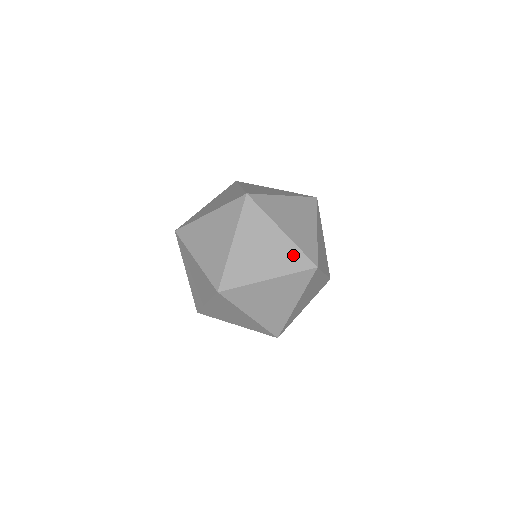
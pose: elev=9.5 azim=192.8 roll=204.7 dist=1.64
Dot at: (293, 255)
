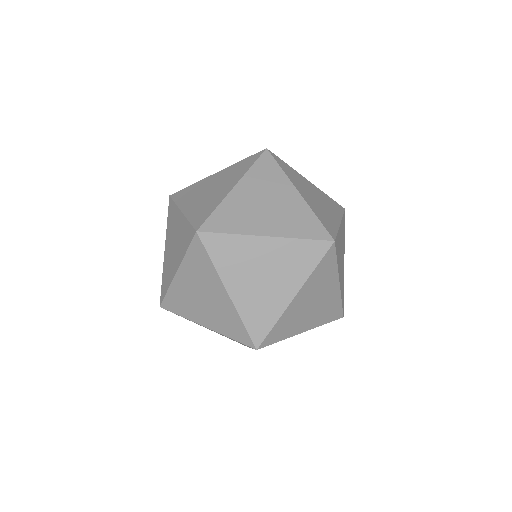
Dot at: (234, 322)
